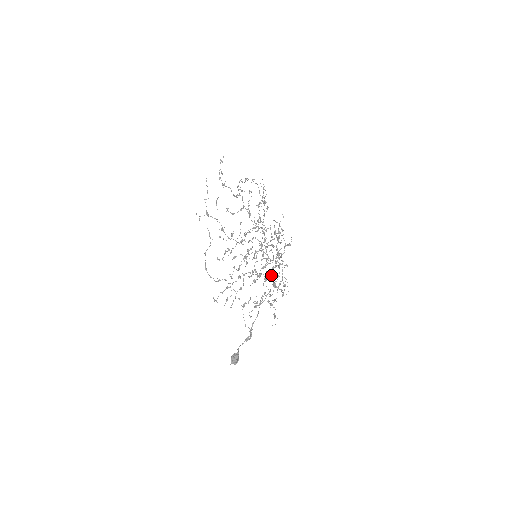
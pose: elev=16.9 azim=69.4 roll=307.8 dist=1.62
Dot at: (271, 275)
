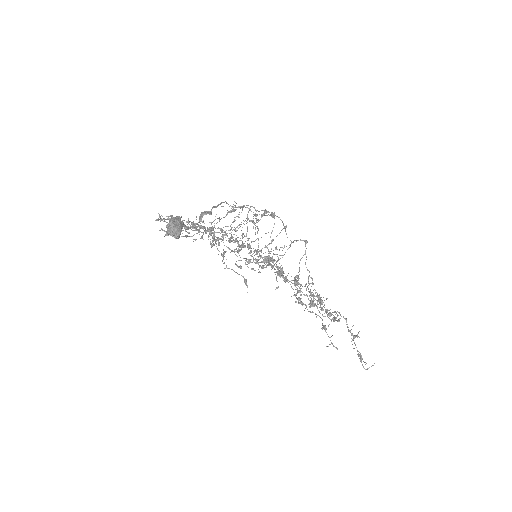
Dot at: (294, 282)
